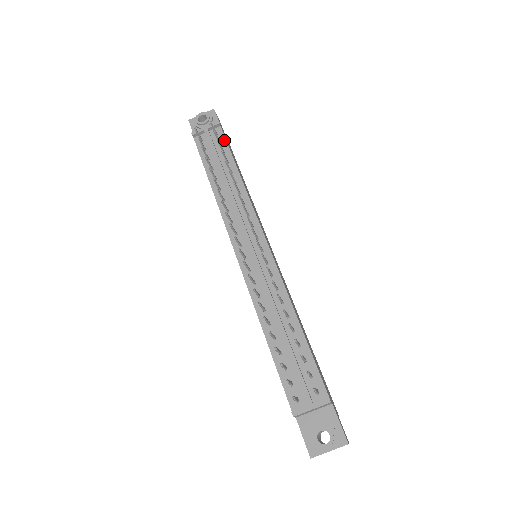
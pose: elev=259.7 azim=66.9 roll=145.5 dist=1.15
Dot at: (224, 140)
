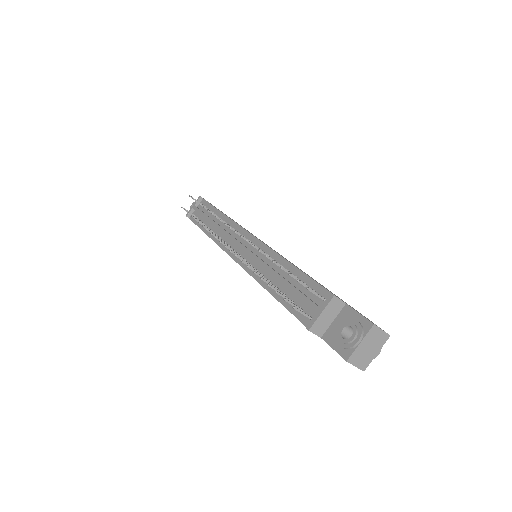
Dot at: (207, 203)
